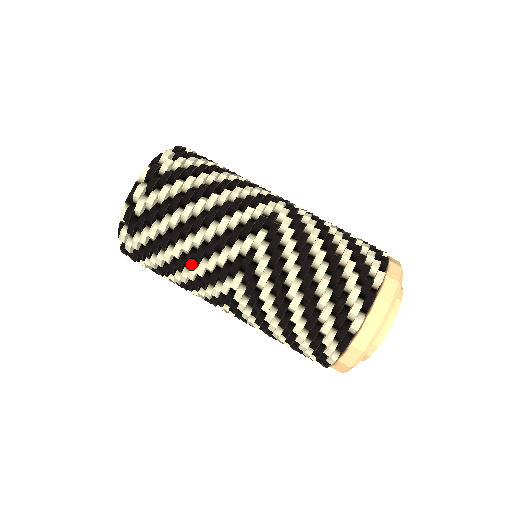
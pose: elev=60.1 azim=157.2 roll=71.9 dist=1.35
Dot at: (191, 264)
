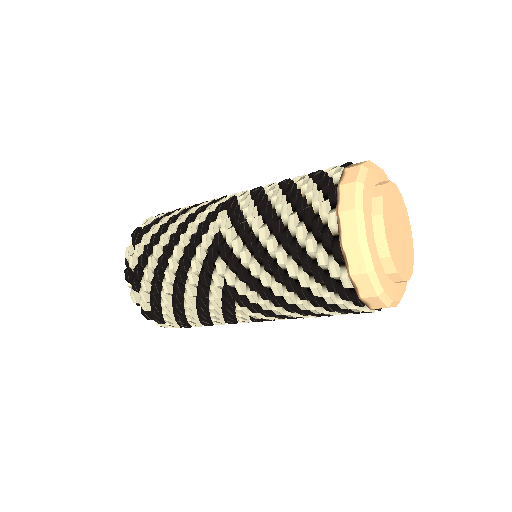
Dot at: (183, 279)
